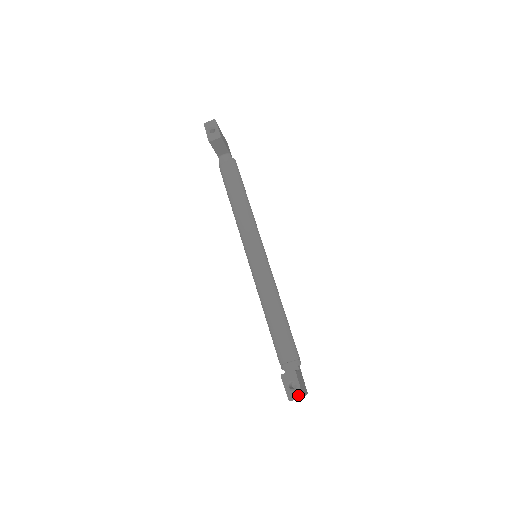
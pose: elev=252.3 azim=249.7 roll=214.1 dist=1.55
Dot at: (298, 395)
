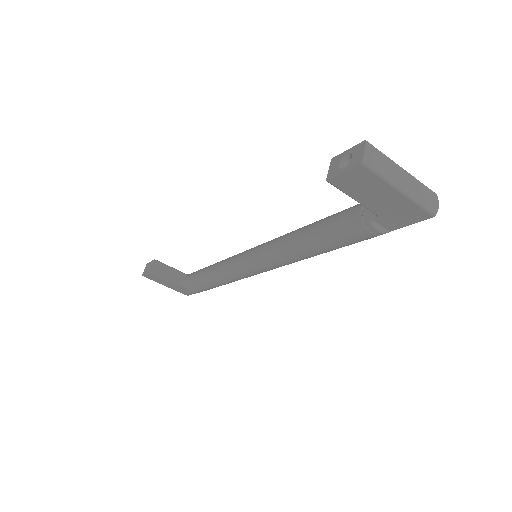
Dot at: (360, 148)
